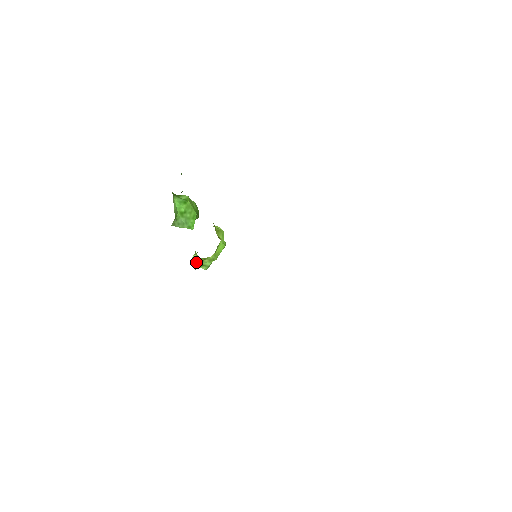
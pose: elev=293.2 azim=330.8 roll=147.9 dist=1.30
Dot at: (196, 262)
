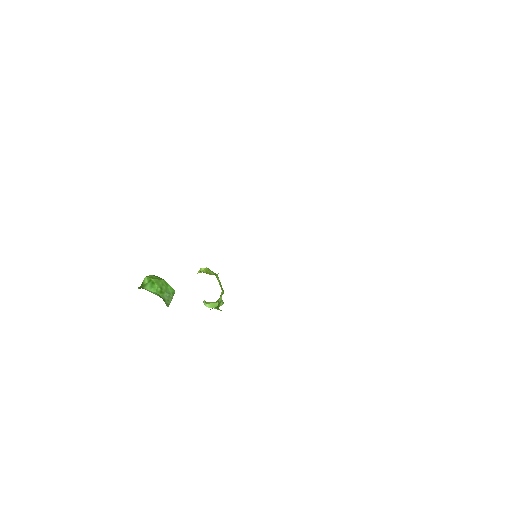
Dot at: (214, 307)
